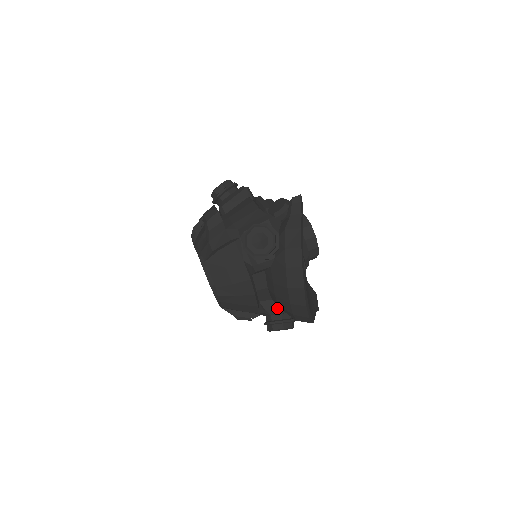
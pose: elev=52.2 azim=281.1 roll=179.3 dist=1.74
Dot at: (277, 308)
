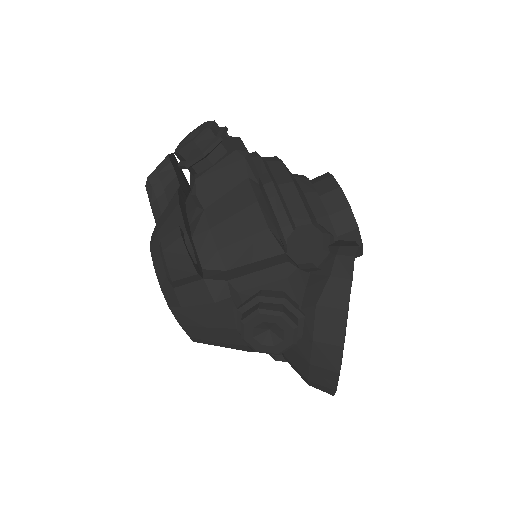
Dot at: occluded
